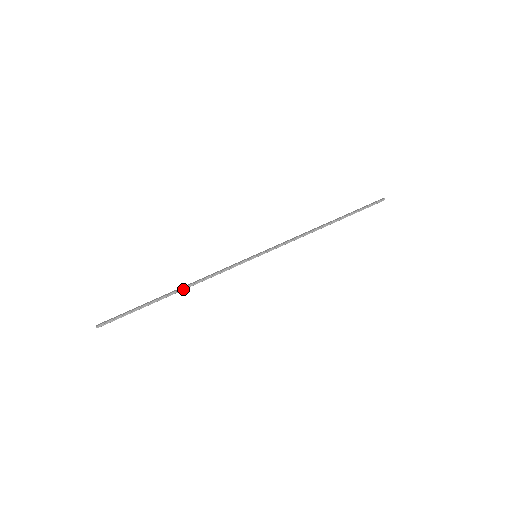
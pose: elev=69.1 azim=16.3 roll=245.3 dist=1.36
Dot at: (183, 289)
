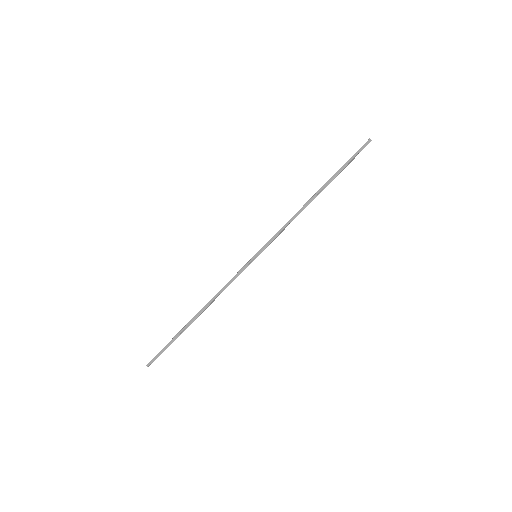
Dot at: (203, 311)
